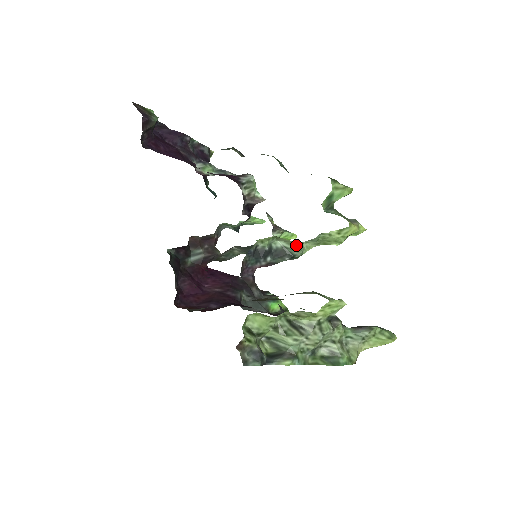
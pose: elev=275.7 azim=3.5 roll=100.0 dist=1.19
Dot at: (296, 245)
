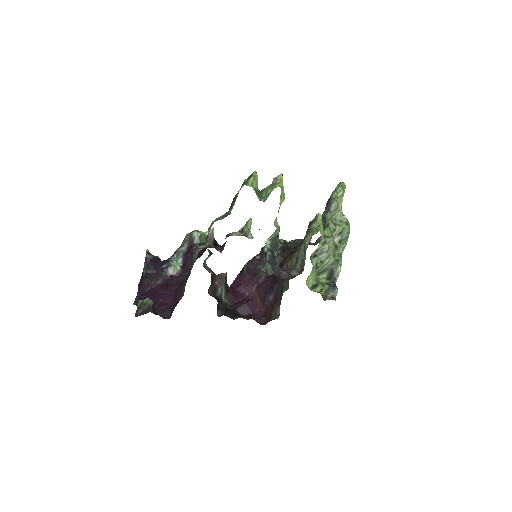
Dot at: (275, 231)
